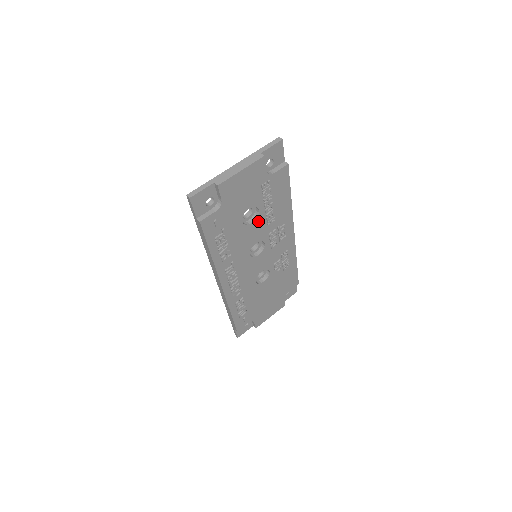
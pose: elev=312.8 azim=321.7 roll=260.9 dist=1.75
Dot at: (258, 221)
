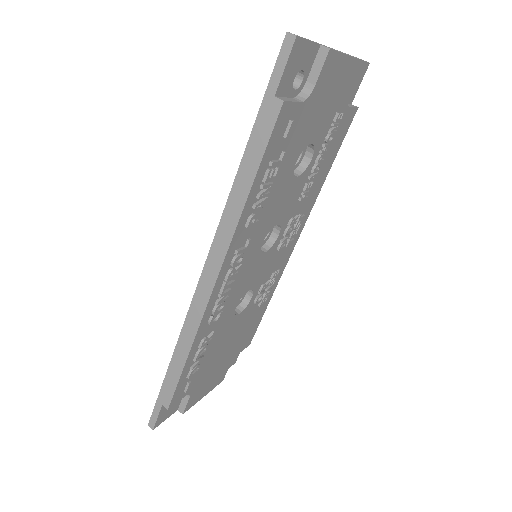
Dot at: (299, 181)
